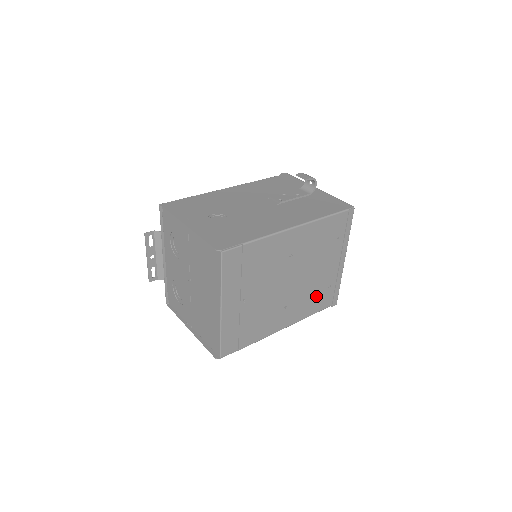
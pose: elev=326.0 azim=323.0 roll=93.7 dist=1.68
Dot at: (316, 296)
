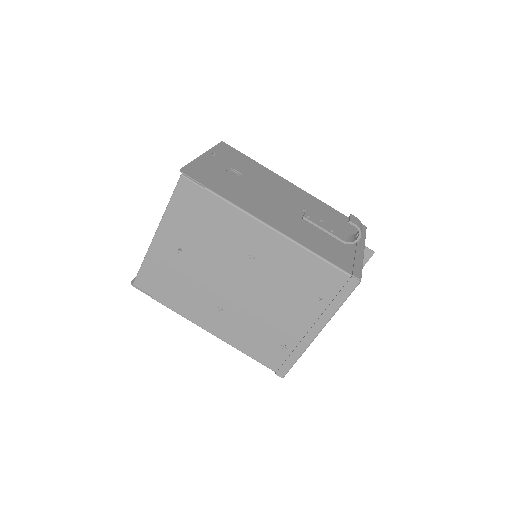
Dot at: (262, 338)
